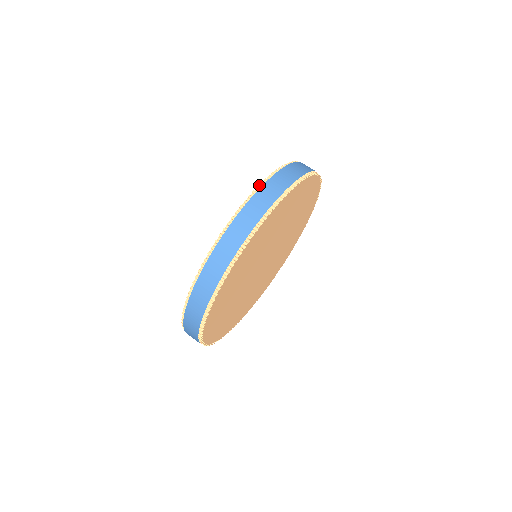
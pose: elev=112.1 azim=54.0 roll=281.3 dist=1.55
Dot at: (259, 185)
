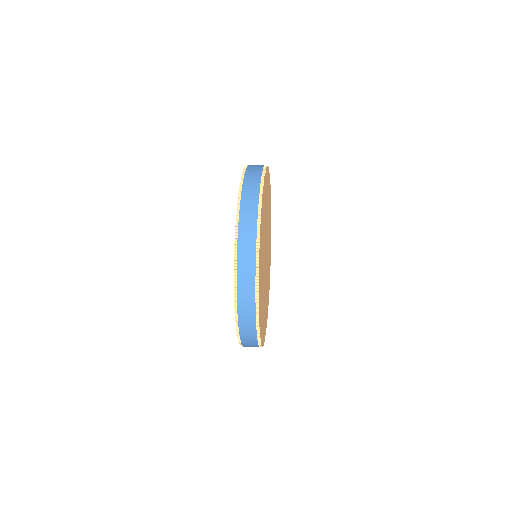
Dot at: (240, 185)
